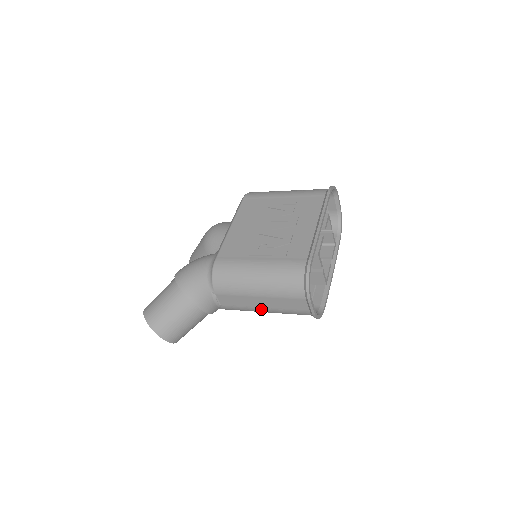
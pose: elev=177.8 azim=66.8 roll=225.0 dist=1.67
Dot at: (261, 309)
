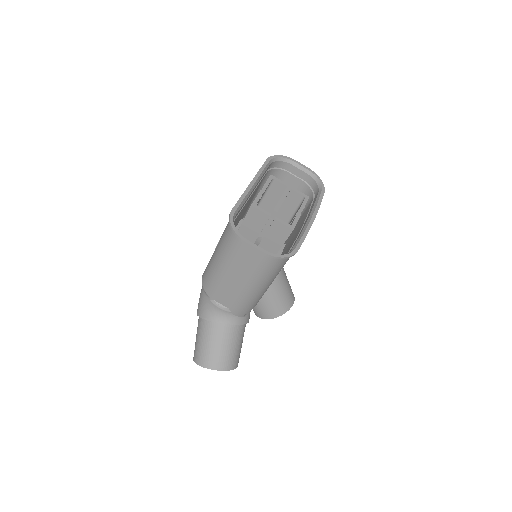
Dot at: (245, 287)
